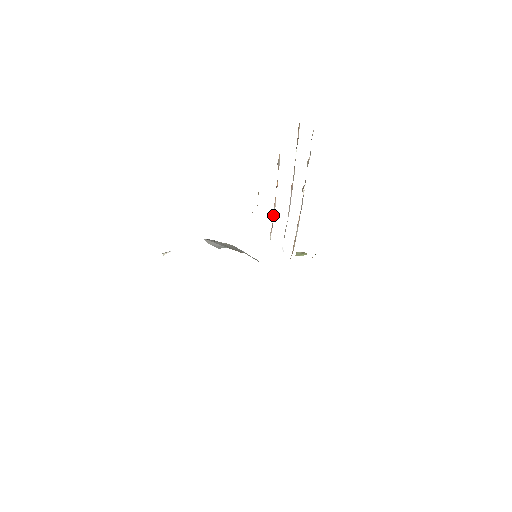
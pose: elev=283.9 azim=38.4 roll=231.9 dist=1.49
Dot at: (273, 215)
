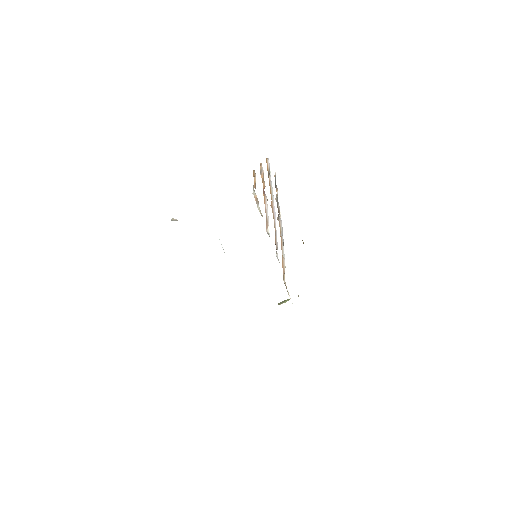
Dot at: (266, 212)
